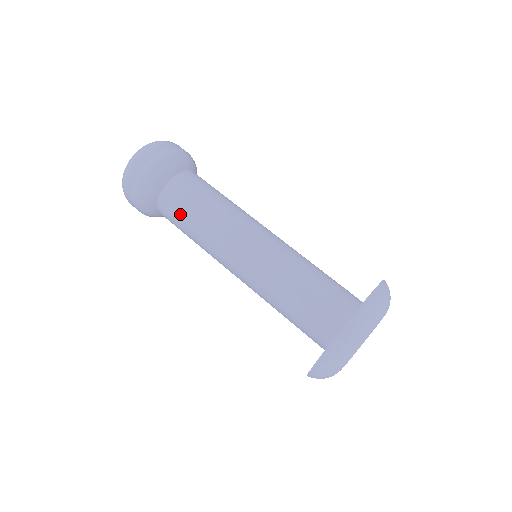
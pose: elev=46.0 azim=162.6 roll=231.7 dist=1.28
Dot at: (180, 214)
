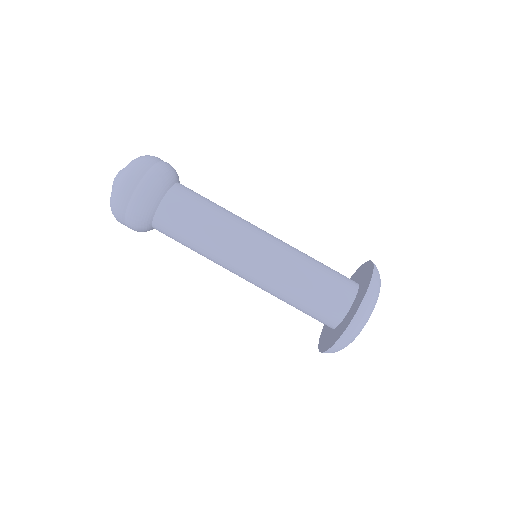
Dot at: (179, 232)
